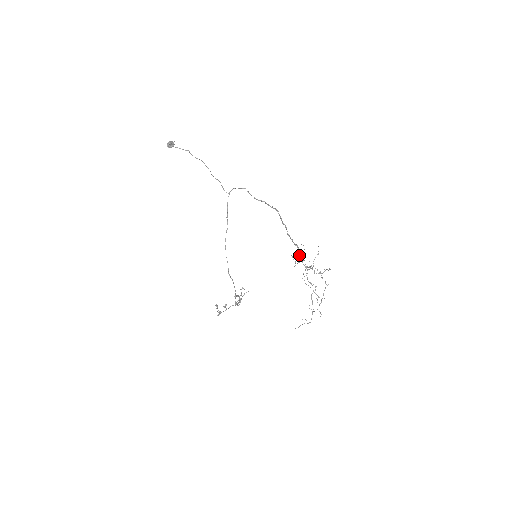
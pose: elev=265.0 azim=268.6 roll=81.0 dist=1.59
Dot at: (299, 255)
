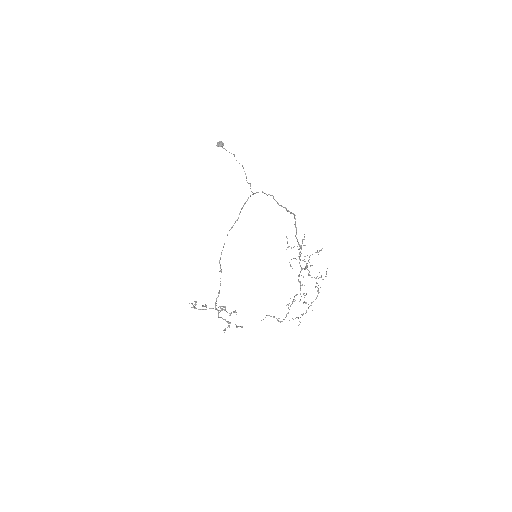
Dot at: (299, 256)
